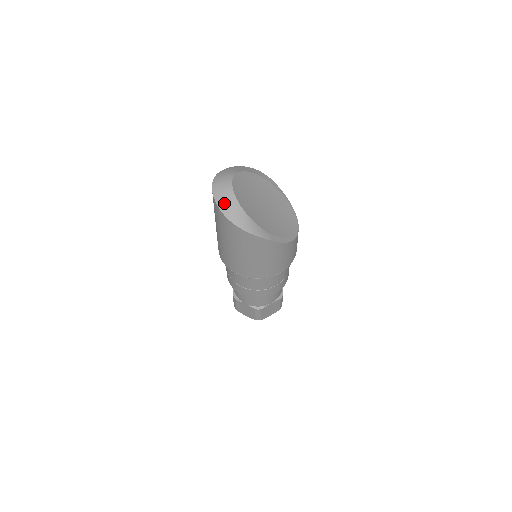
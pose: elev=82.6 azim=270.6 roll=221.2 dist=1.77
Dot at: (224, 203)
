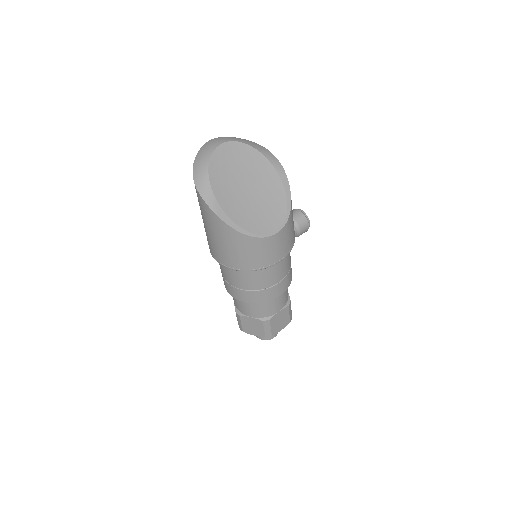
Dot at: (201, 155)
